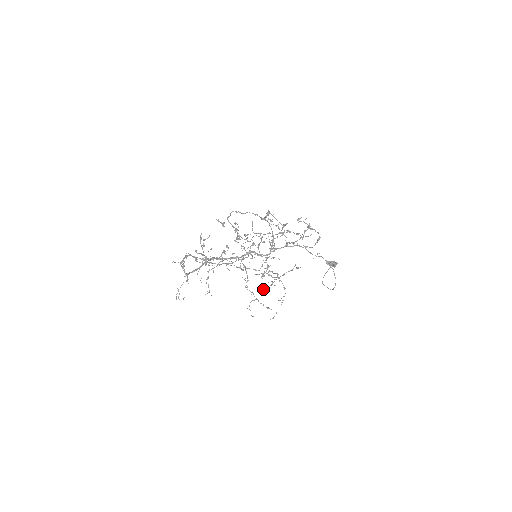
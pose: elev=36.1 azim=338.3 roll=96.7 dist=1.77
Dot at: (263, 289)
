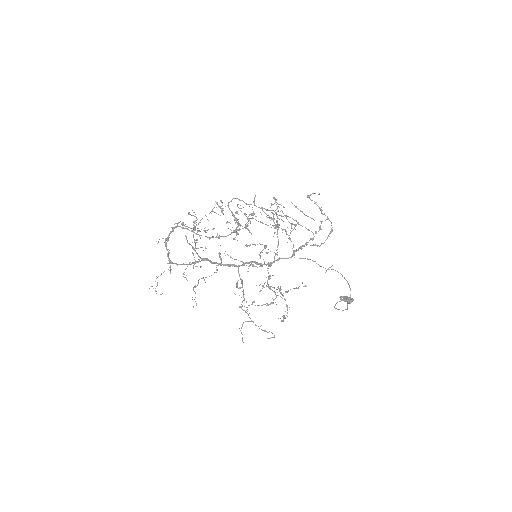
Dot at: (261, 305)
